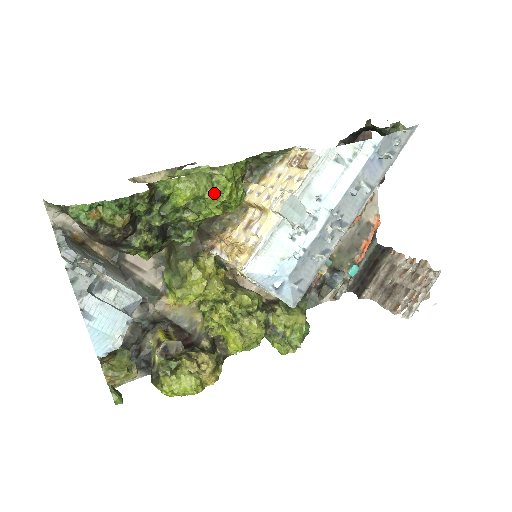
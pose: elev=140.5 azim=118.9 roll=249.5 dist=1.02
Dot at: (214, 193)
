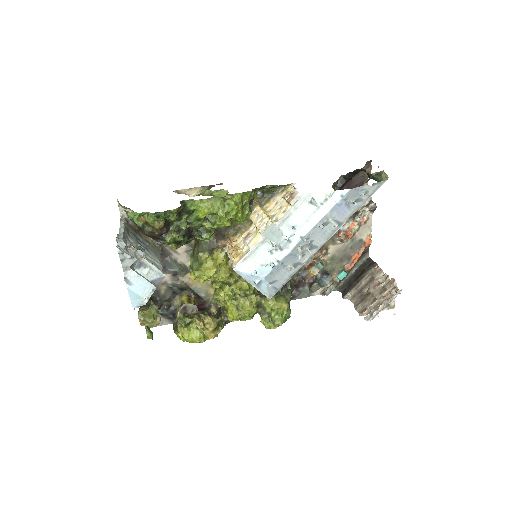
Dot at: (224, 212)
